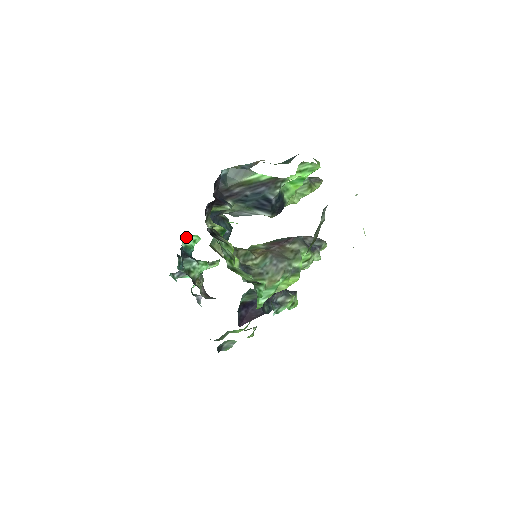
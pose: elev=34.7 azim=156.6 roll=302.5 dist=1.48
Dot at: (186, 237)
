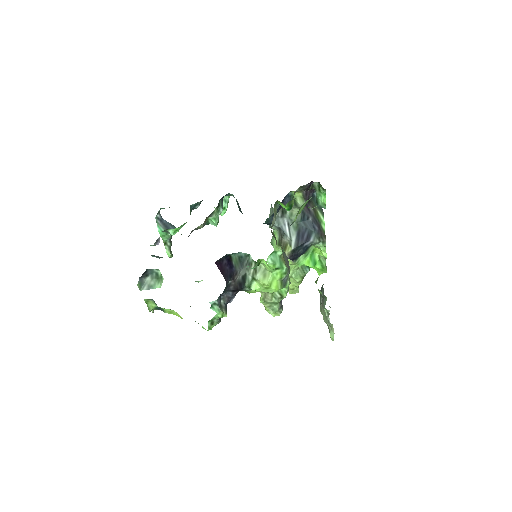
Dot at: occluded
